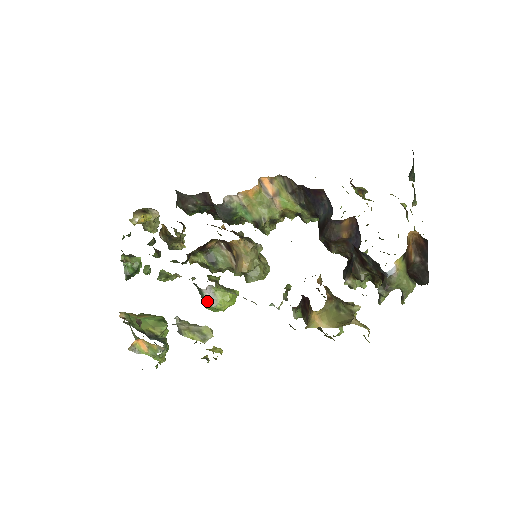
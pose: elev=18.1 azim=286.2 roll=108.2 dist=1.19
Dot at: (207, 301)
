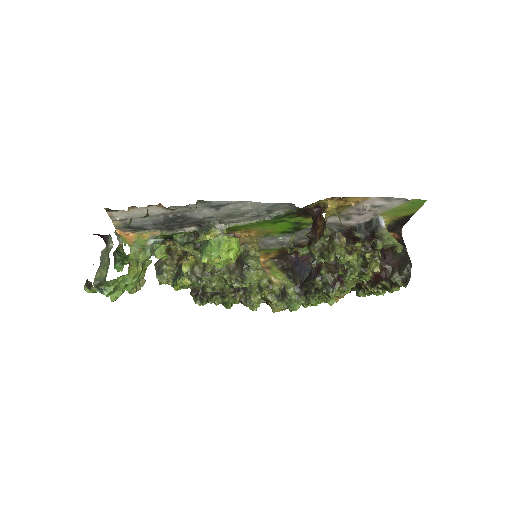
Dot at: occluded
